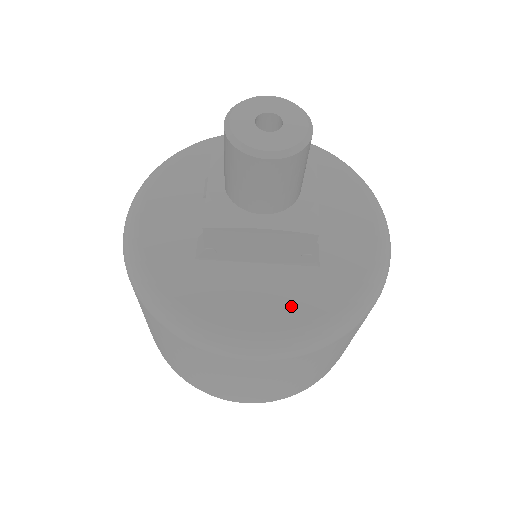
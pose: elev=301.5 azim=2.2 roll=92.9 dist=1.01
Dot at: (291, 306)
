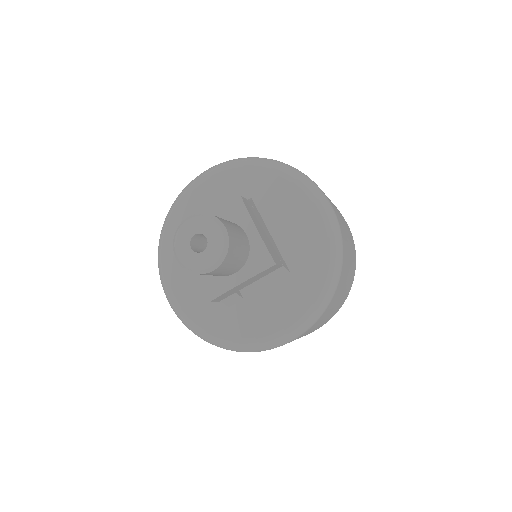
Dot at: (195, 304)
